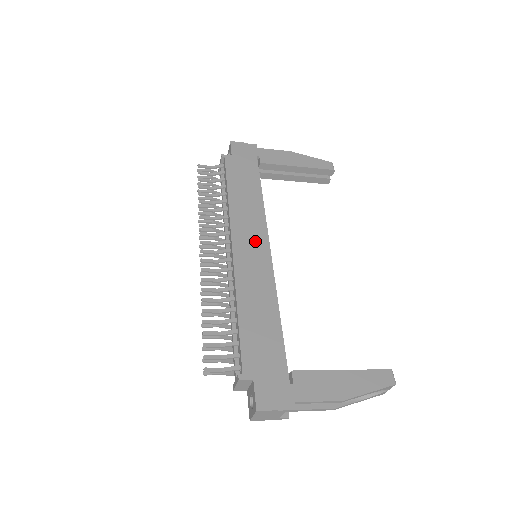
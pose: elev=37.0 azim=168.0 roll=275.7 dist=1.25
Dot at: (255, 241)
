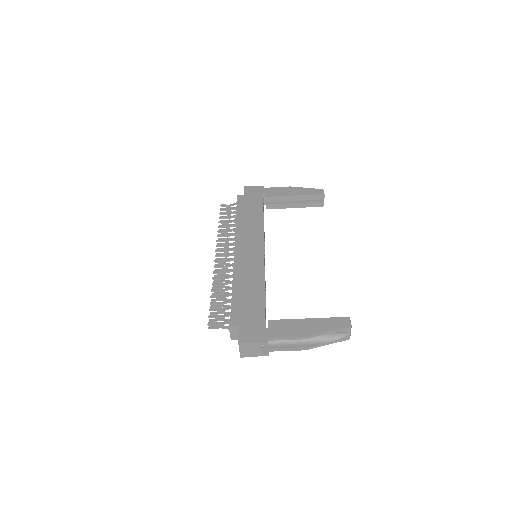
Dot at: (253, 245)
